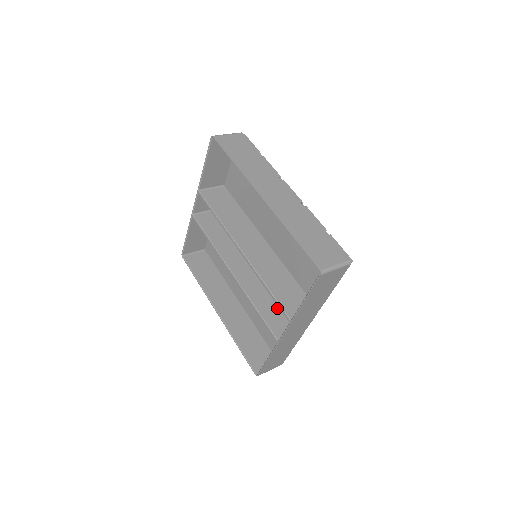
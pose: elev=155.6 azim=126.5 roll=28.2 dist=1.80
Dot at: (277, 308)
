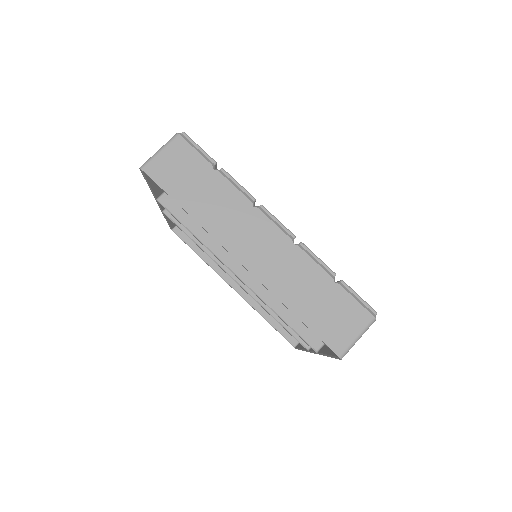
Dot at: occluded
